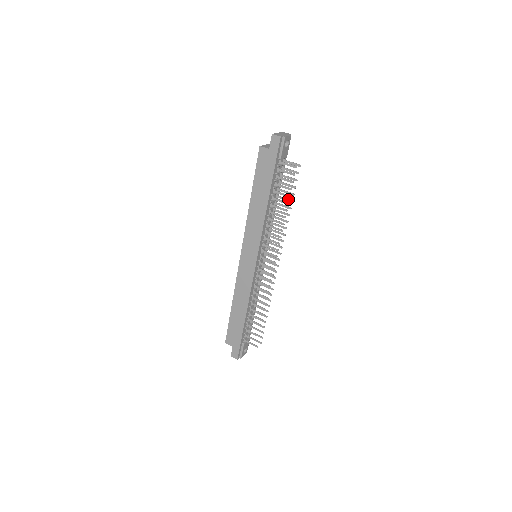
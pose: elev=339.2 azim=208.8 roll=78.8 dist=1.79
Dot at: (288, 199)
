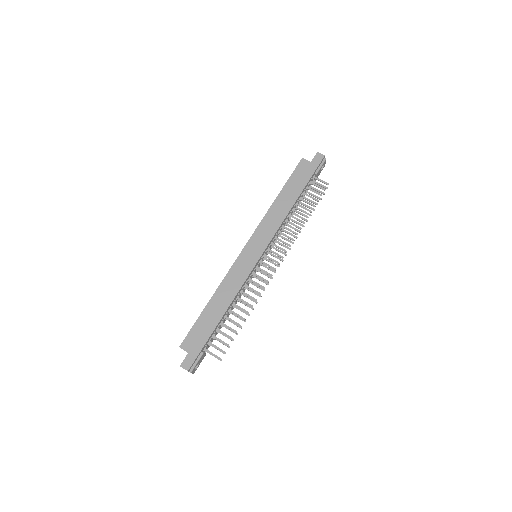
Dot at: occluded
